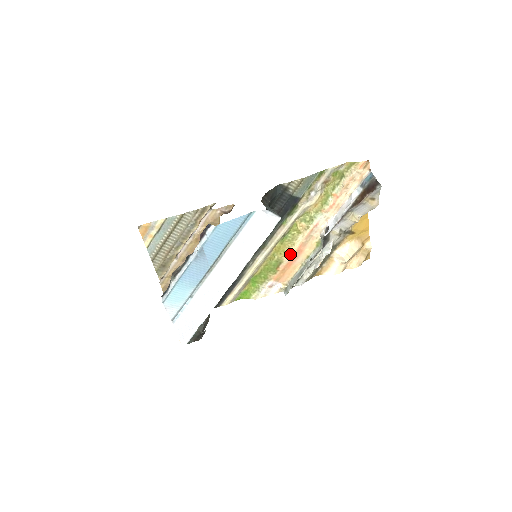
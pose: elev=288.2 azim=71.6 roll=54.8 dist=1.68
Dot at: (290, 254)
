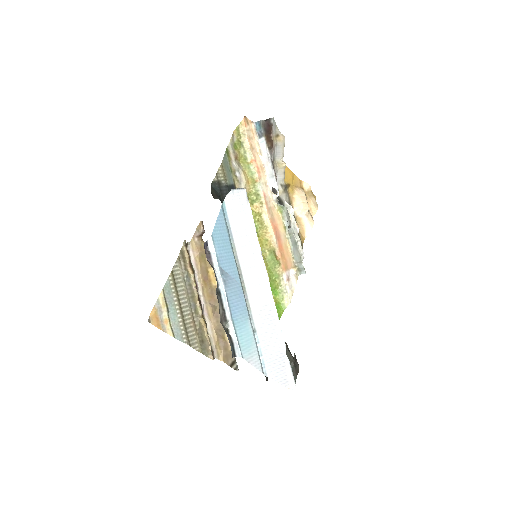
Dot at: (272, 237)
